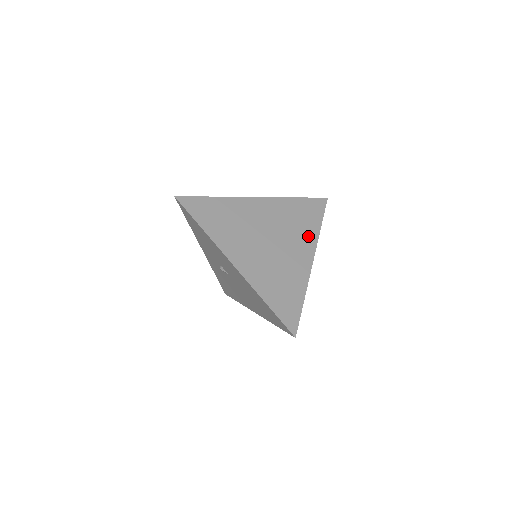
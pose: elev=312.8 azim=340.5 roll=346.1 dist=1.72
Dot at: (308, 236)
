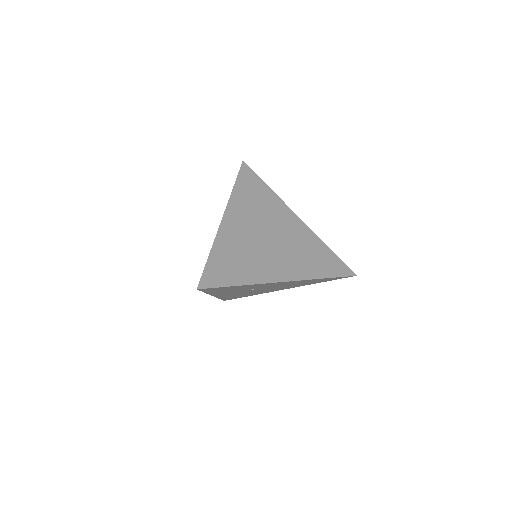
Dot at: (303, 269)
